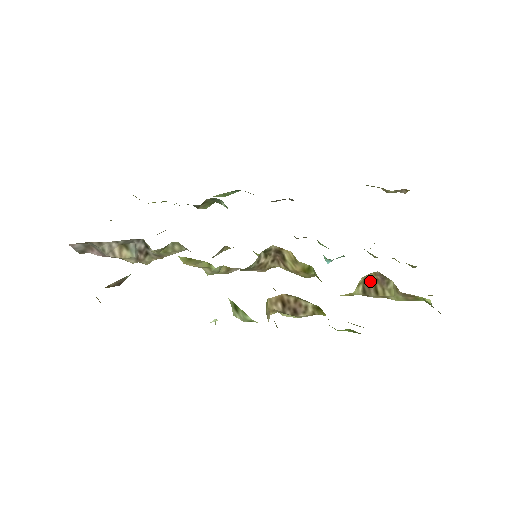
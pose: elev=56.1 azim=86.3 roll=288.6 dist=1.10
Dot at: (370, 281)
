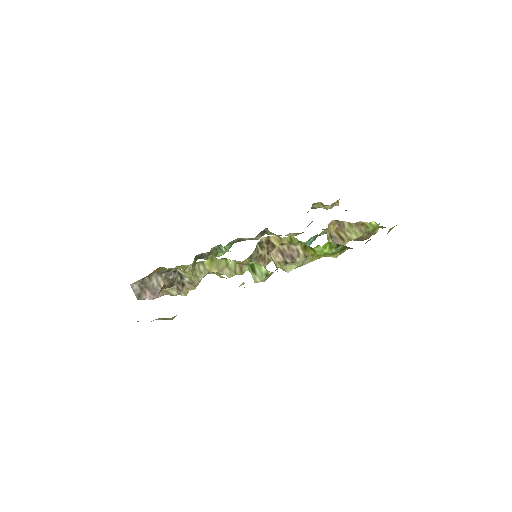
Dot at: (334, 234)
